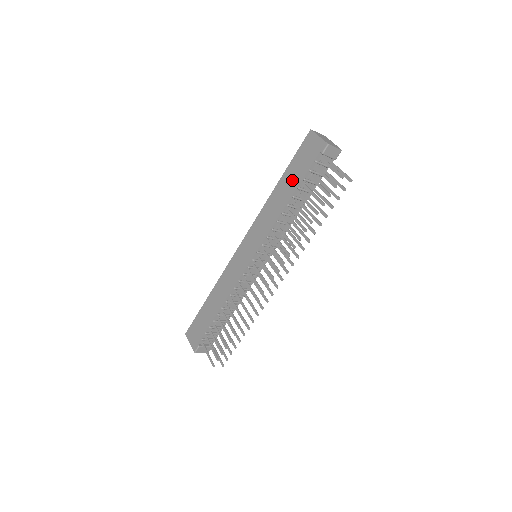
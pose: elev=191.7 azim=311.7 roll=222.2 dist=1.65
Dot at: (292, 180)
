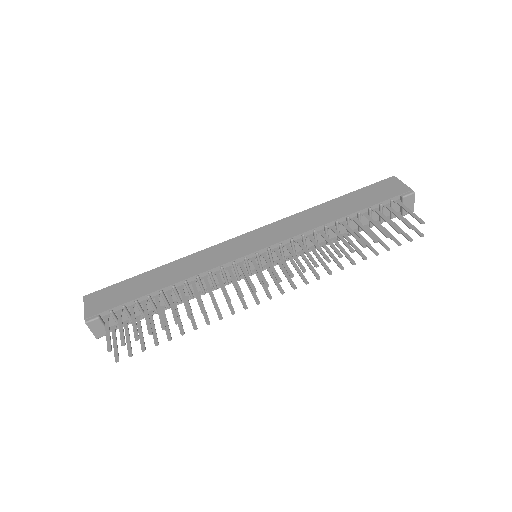
Dot at: (353, 203)
